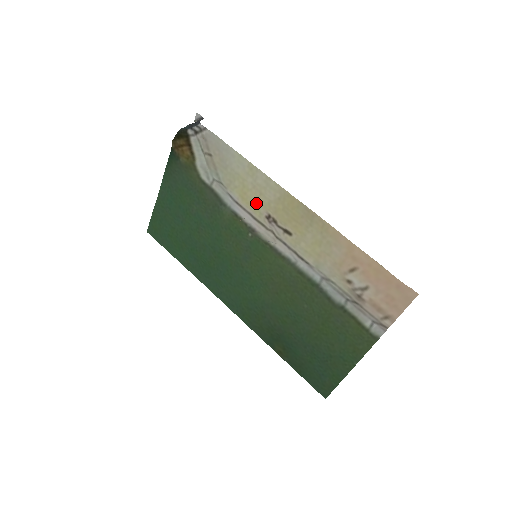
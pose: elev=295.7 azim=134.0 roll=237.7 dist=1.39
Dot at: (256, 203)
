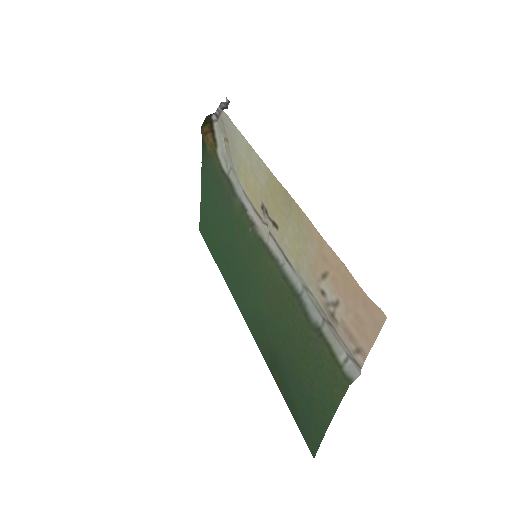
Dot at: (254, 191)
